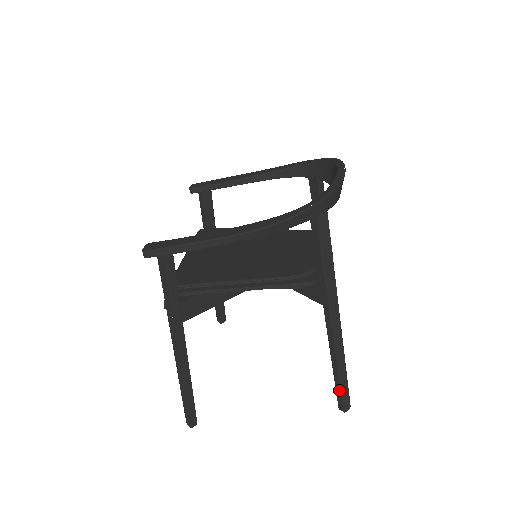
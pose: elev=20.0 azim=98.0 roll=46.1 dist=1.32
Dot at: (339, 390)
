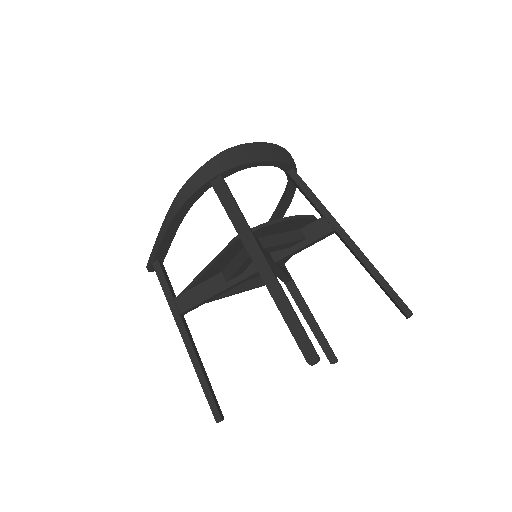
Dot at: (293, 336)
